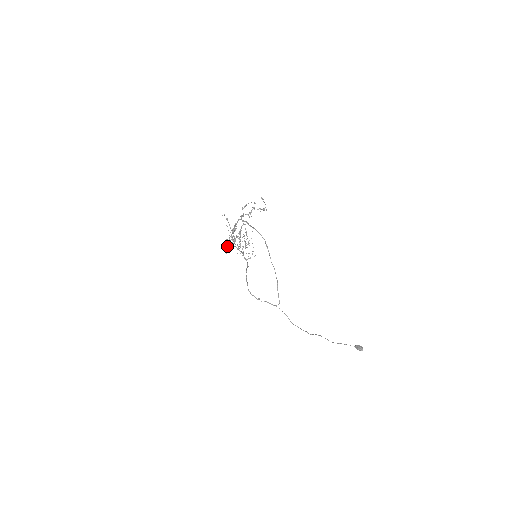
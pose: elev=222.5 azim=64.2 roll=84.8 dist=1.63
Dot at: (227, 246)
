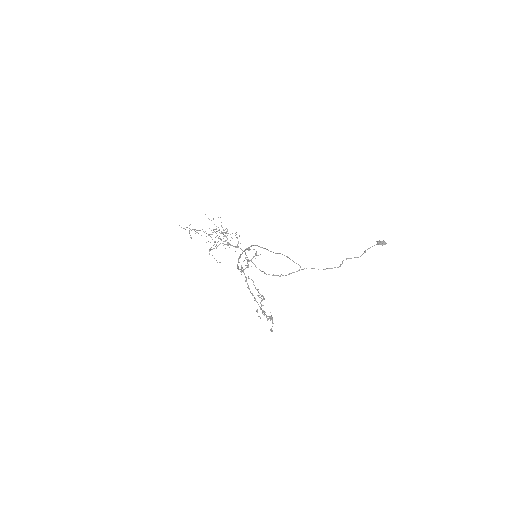
Dot at: occluded
